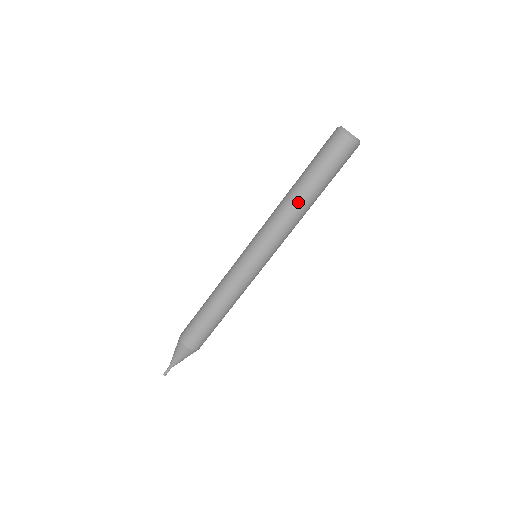
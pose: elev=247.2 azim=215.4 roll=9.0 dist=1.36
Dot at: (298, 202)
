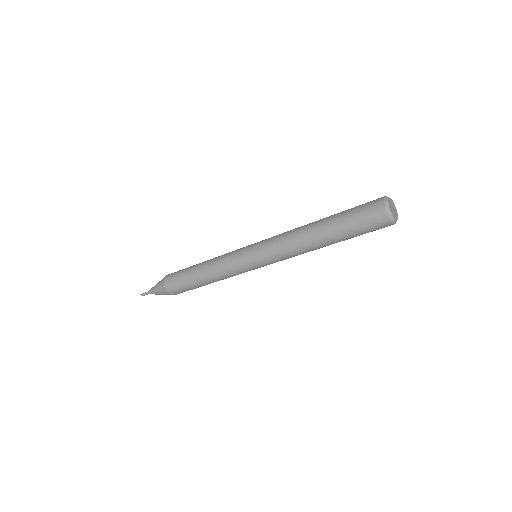
Dot at: (310, 235)
